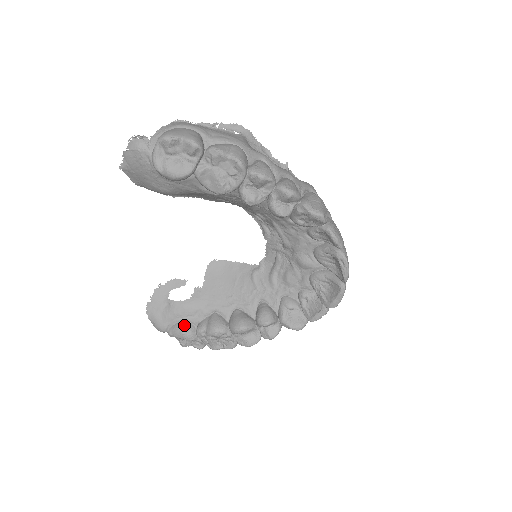
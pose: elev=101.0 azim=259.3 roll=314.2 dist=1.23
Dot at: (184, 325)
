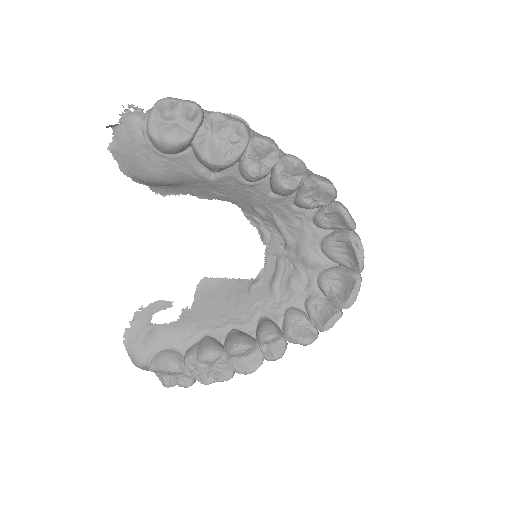
Dot at: (169, 353)
